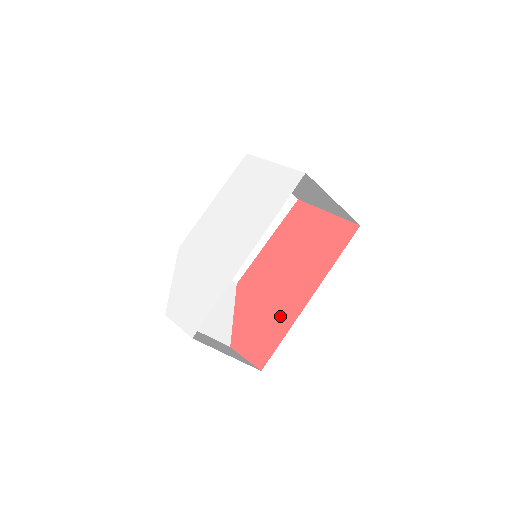
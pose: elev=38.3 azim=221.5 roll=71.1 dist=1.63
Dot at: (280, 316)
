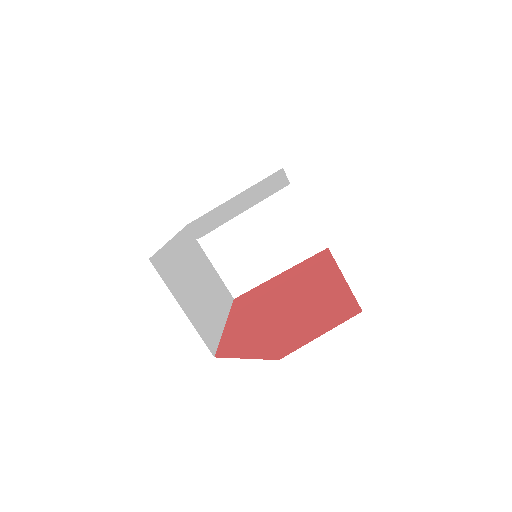
Dot at: (322, 298)
